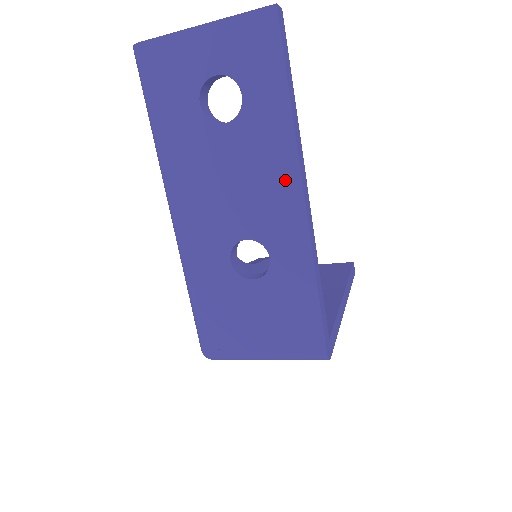
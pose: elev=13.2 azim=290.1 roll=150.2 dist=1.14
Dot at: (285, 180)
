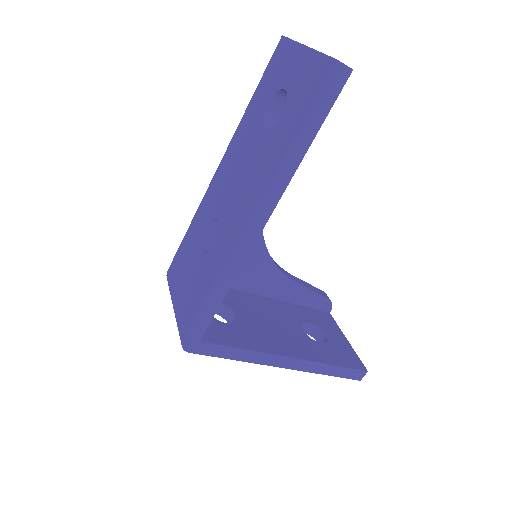
Dot at: (252, 199)
